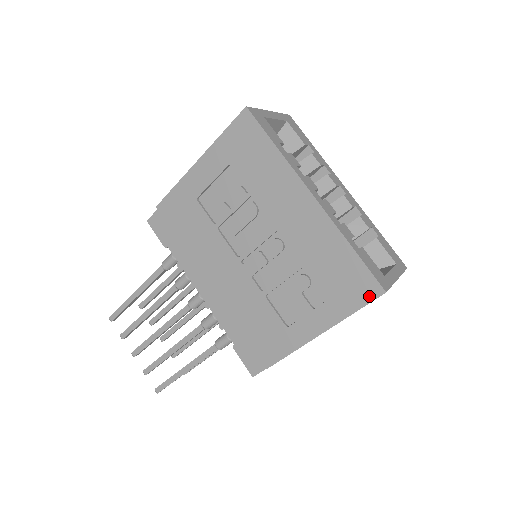
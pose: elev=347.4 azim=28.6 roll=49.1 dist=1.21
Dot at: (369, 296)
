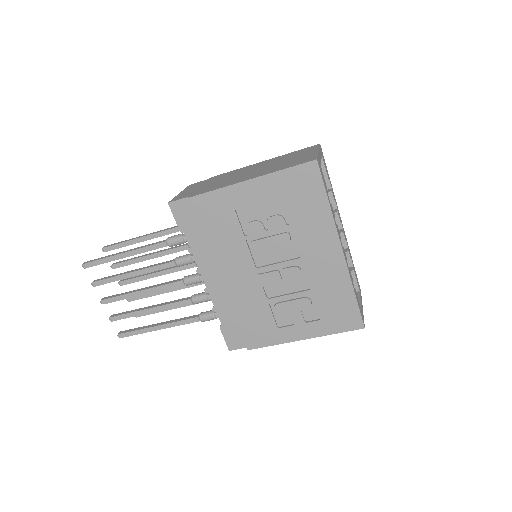
Dot at: (352, 327)
